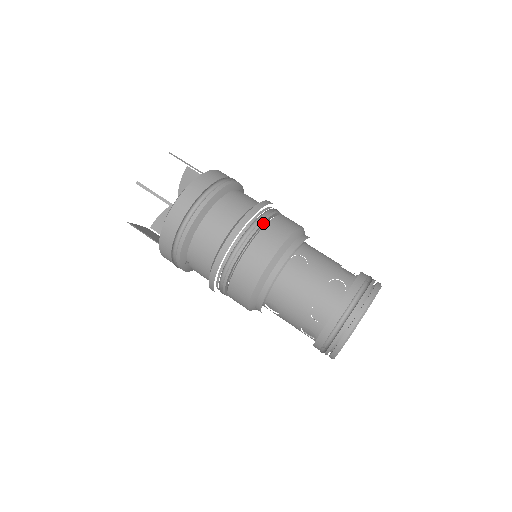
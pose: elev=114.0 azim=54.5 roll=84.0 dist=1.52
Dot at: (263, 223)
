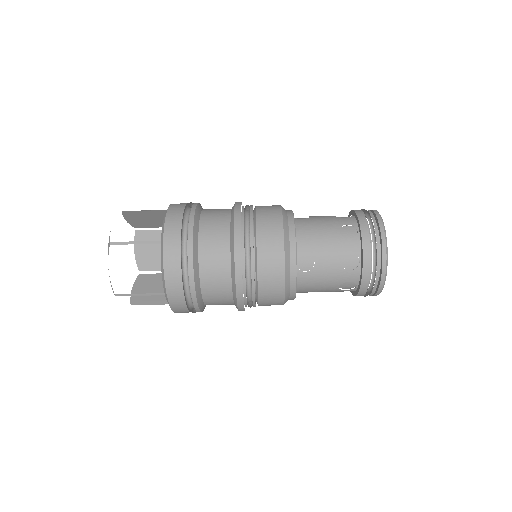
Dot at: (253, 257)
